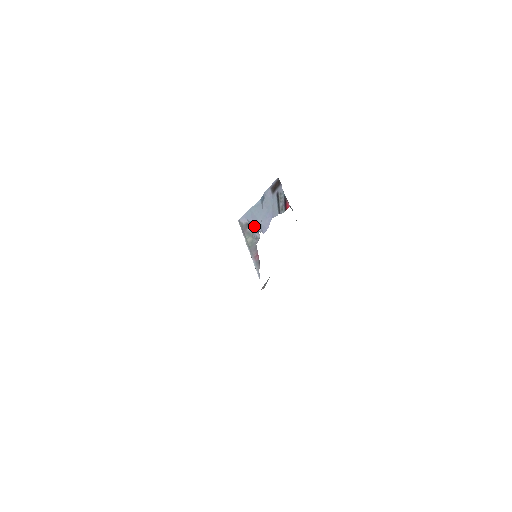
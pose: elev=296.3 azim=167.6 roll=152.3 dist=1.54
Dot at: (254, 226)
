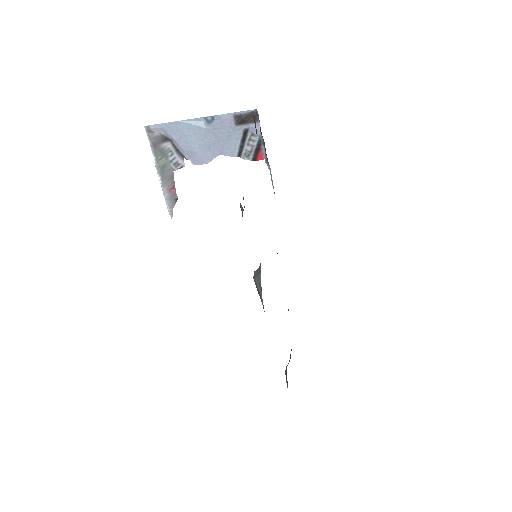
Dot at: (177, 147)
